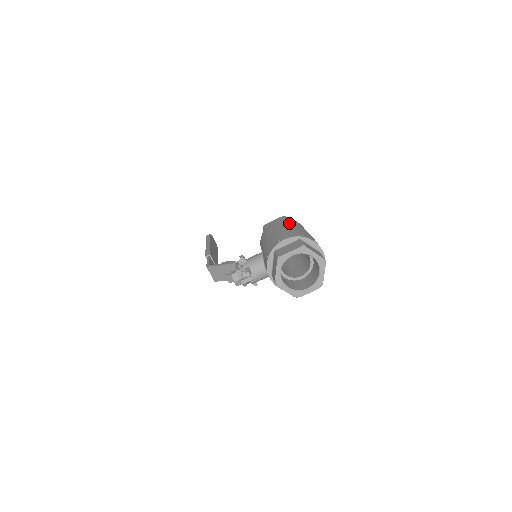
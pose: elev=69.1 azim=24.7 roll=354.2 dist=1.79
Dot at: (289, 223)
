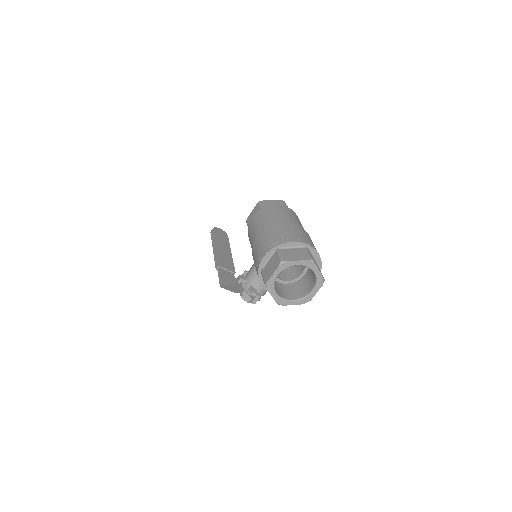
Dot at: (264, 219)
